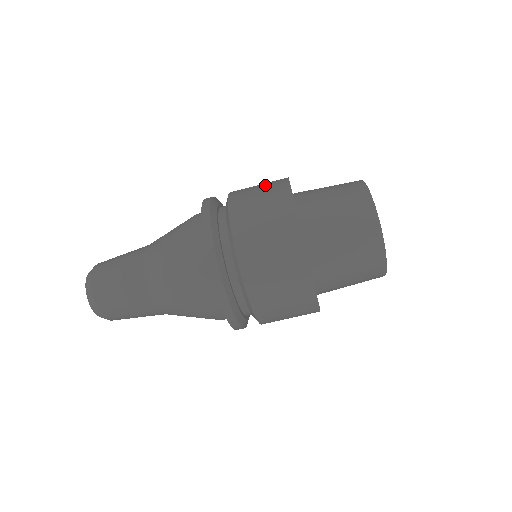
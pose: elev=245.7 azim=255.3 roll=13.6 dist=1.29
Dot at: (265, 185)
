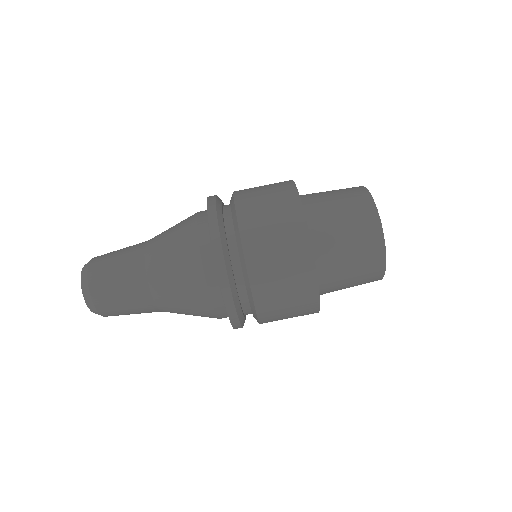
Dot at: (273, 197)
